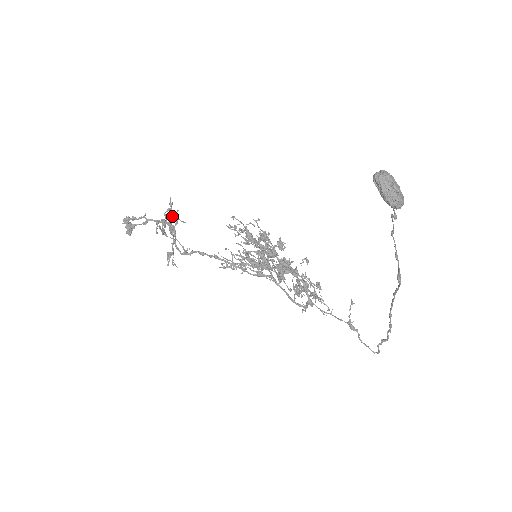
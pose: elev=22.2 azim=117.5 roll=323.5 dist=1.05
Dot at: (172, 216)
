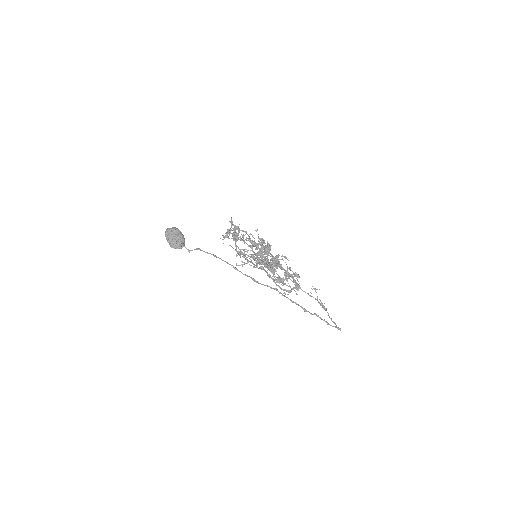
Dot at: (236, 229)
